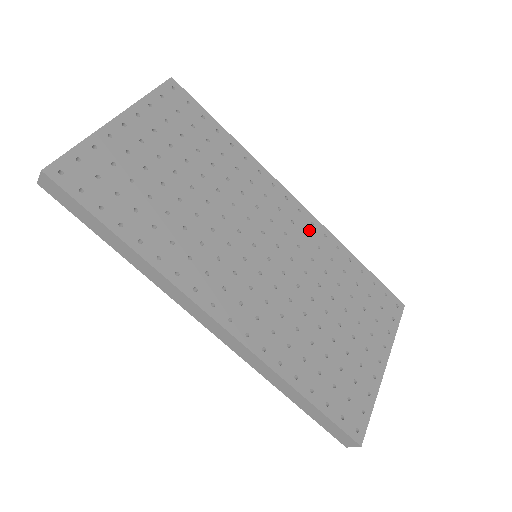
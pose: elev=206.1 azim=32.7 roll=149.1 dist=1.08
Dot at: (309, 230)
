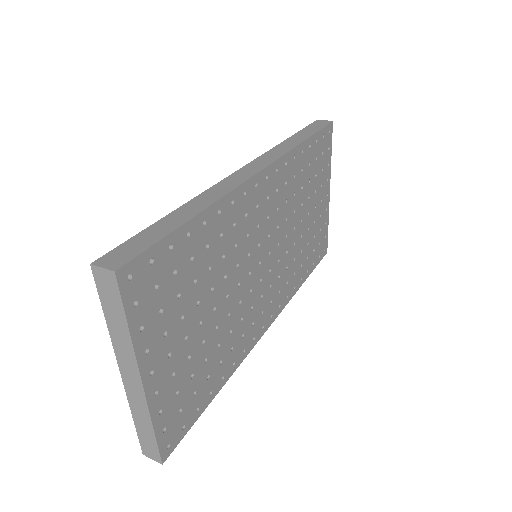
Dot at: (277, 181)
